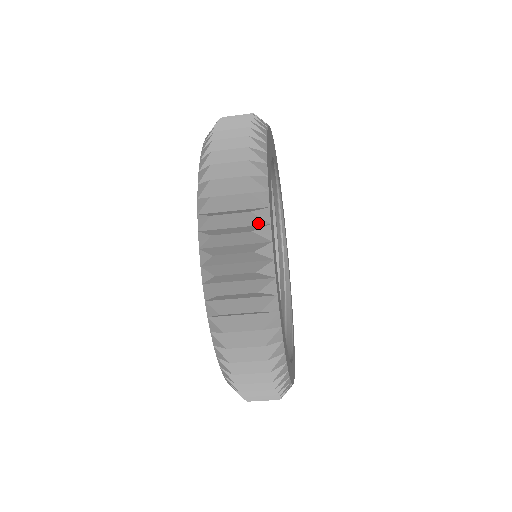
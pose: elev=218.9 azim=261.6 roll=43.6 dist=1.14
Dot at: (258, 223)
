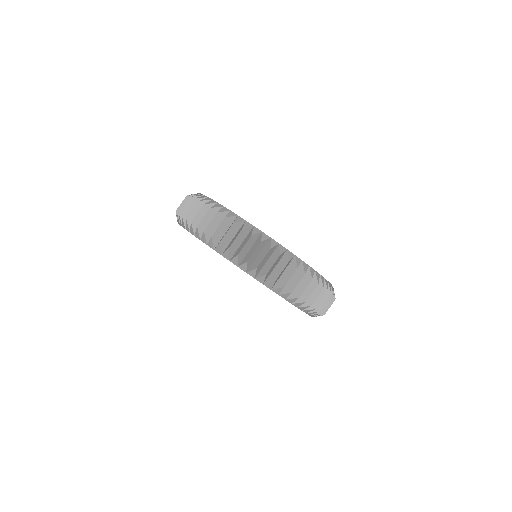
Dot at: occluded
